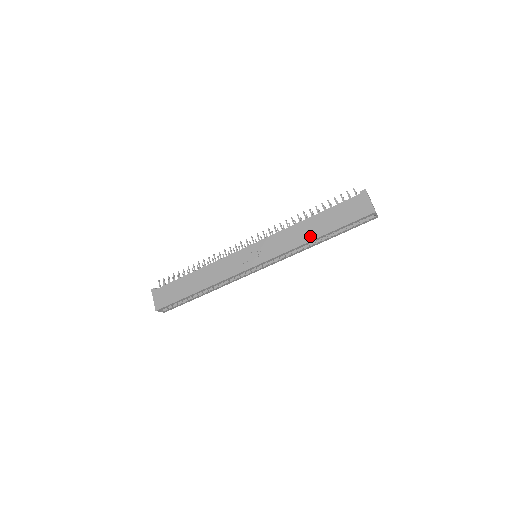
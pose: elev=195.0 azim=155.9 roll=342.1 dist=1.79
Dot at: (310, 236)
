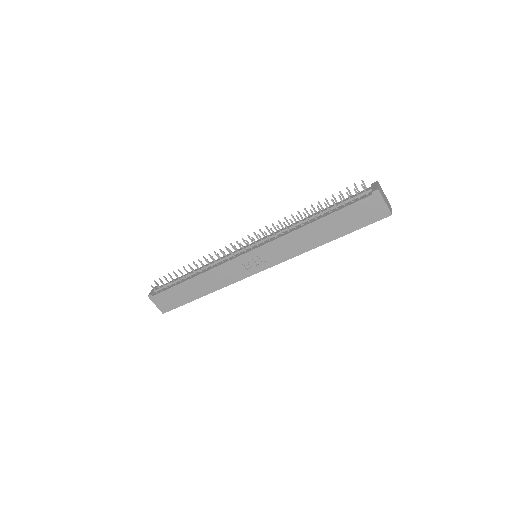
Dot at: (318, 242)
